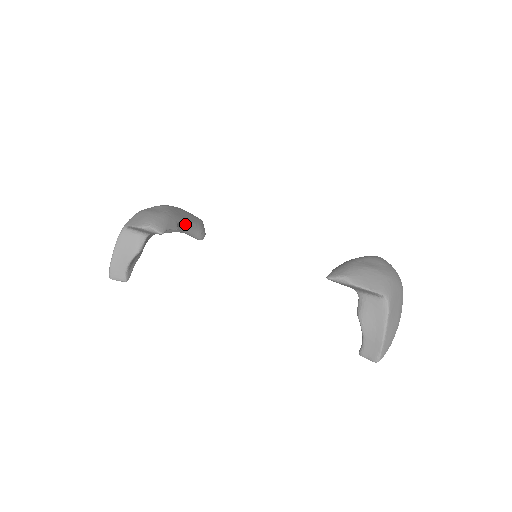
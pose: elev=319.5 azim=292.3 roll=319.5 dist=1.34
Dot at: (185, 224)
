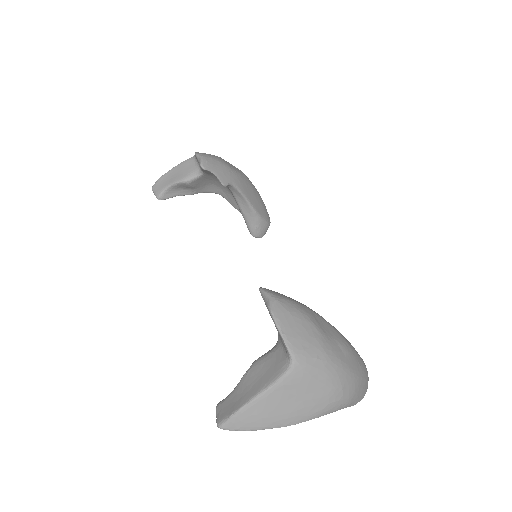
Dot at: (243, 199)
